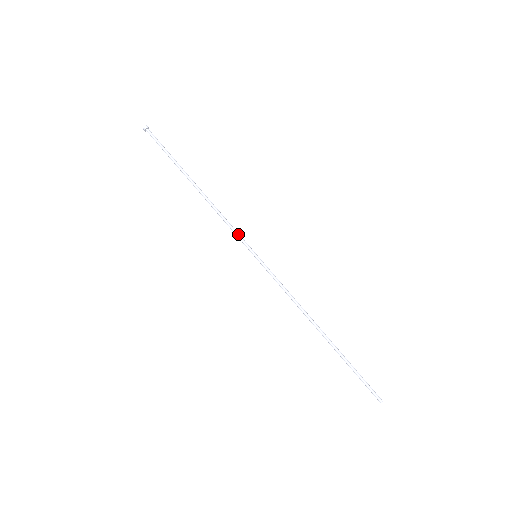
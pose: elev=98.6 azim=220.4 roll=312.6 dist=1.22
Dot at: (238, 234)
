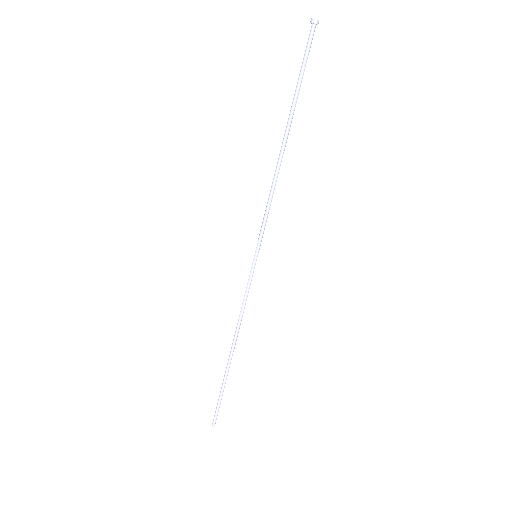
Dot at: (264, 224)
